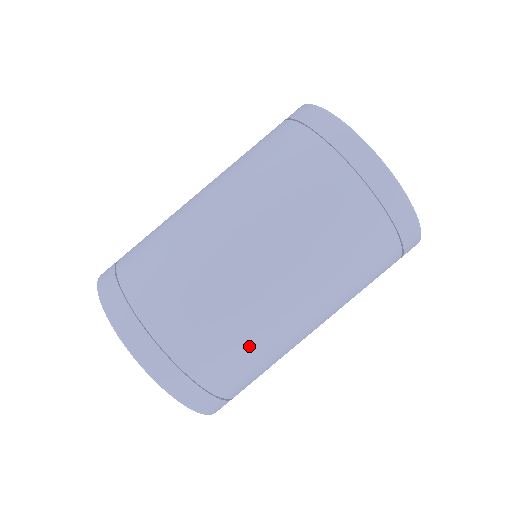
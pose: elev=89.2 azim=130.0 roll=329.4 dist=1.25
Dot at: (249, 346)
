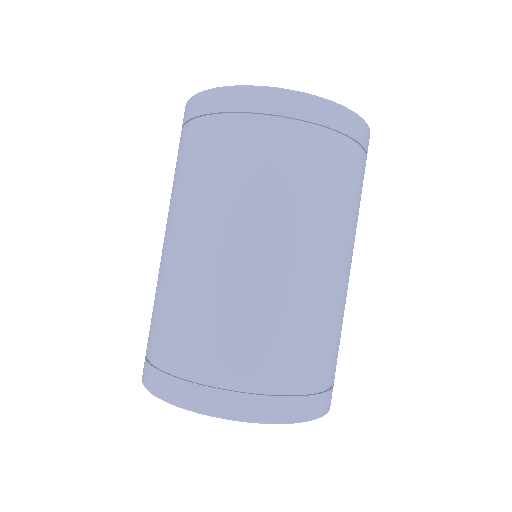
Dot at: (227, 318)
